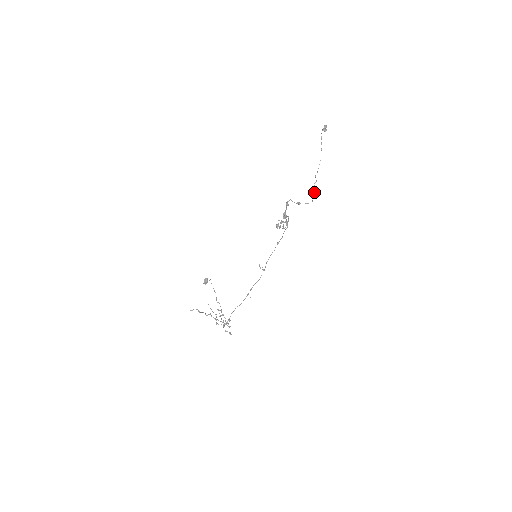
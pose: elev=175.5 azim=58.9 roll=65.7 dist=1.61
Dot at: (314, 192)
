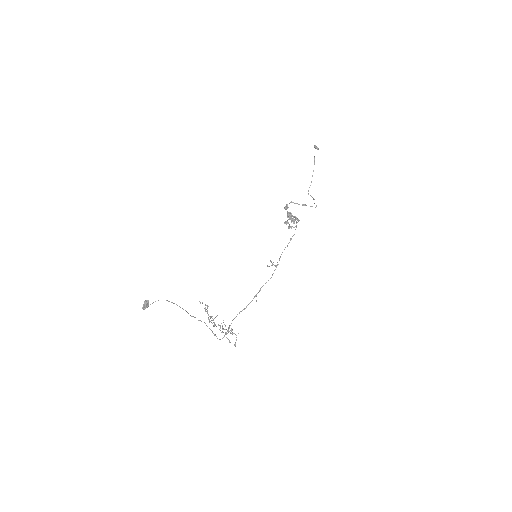
Dot at: (314, 199)
